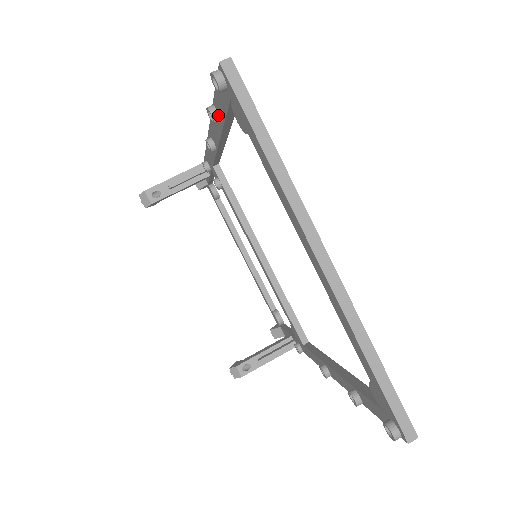
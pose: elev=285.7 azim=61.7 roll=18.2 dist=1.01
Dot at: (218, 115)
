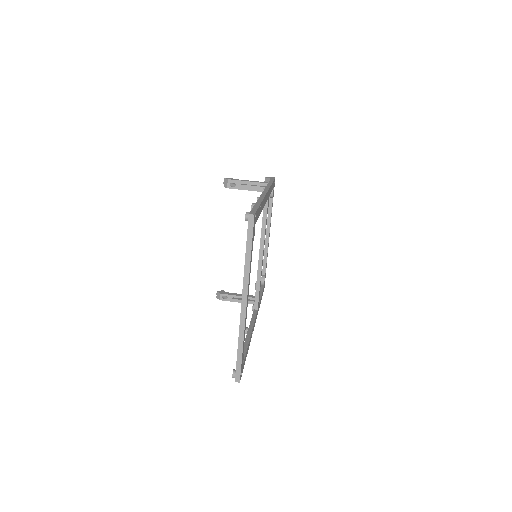
Dot at: occluded
